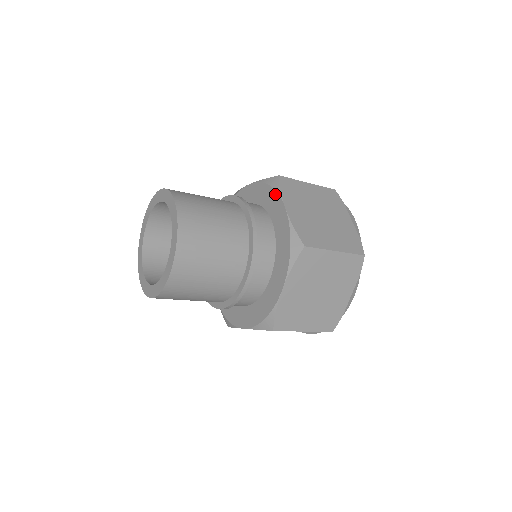
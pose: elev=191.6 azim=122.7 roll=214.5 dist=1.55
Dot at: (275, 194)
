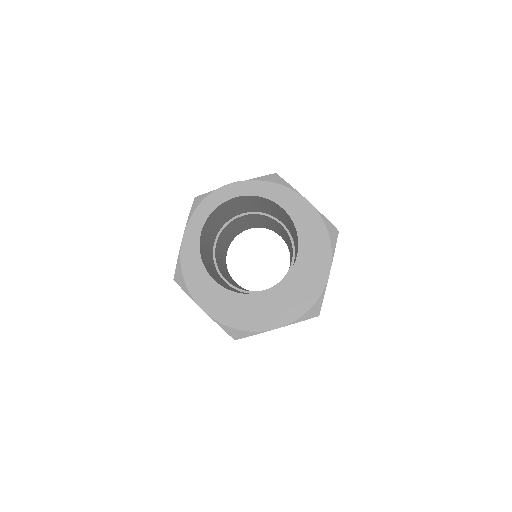
Dot at: (329, 249)
